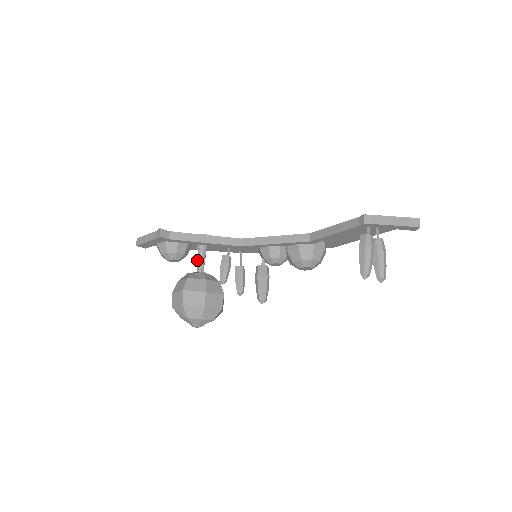
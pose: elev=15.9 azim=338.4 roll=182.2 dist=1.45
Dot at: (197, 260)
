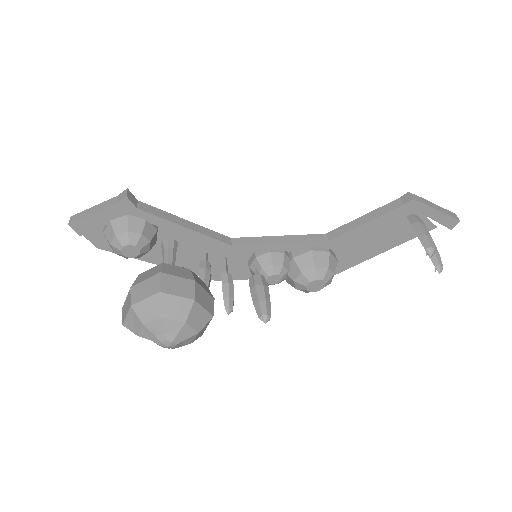
Dot at: (164, 259)
